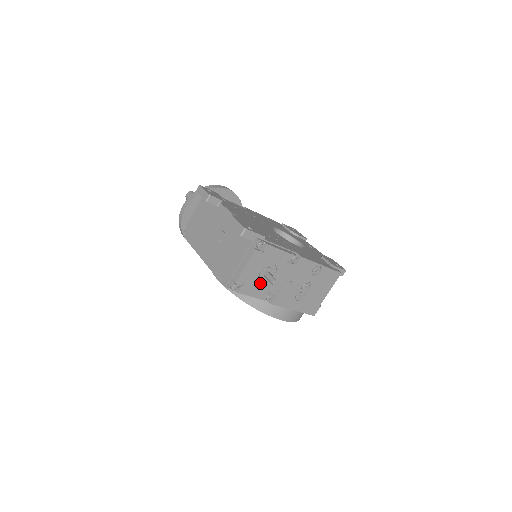
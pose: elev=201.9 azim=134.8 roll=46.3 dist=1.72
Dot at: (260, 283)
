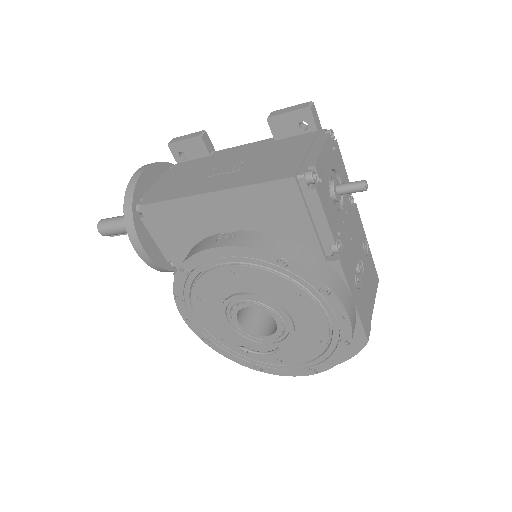
Dot at: (330, 204)
